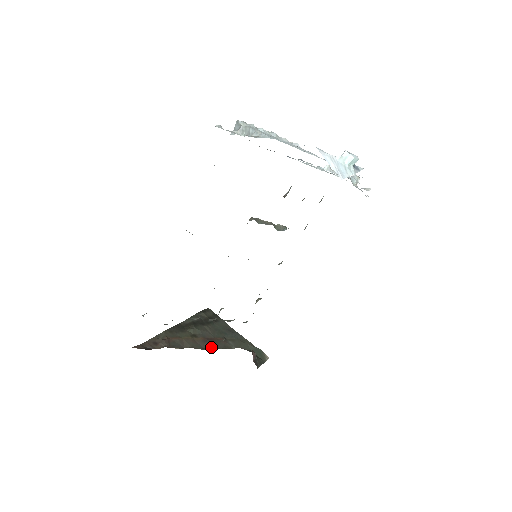
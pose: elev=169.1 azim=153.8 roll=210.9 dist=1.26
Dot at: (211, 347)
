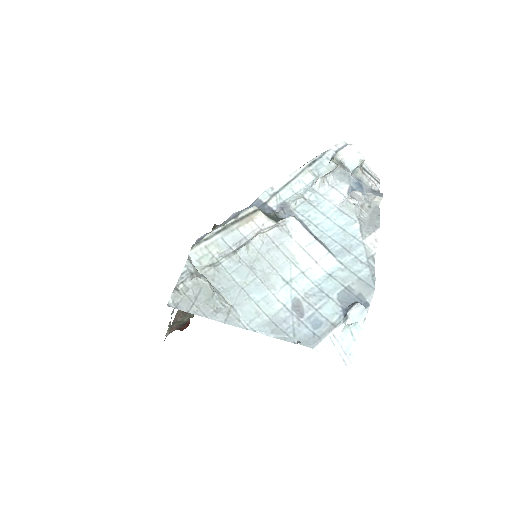
Dot at: occluded
